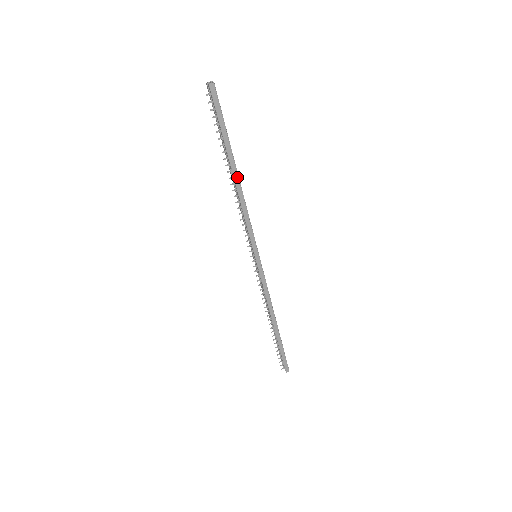
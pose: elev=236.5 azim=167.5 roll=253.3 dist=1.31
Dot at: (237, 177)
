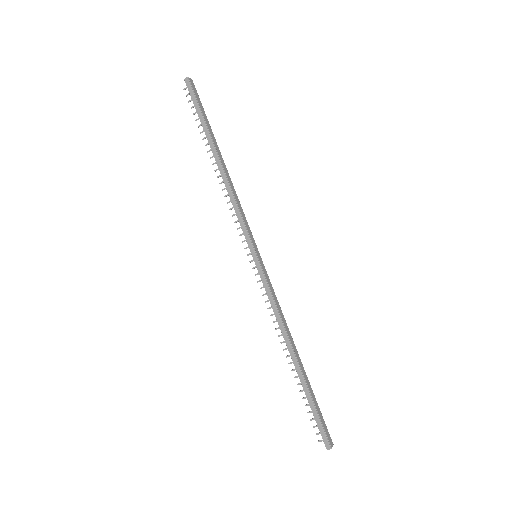
Dot at: (219, 162)
